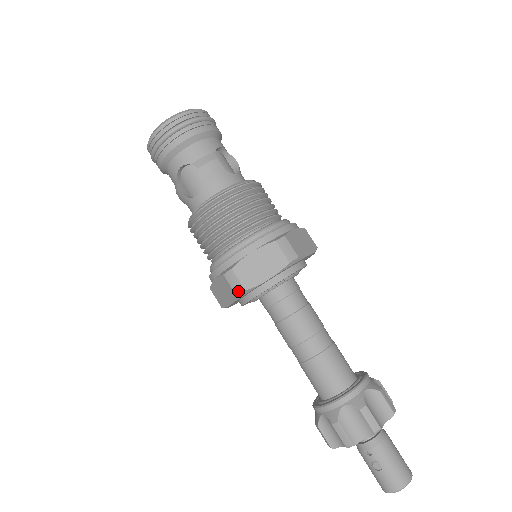
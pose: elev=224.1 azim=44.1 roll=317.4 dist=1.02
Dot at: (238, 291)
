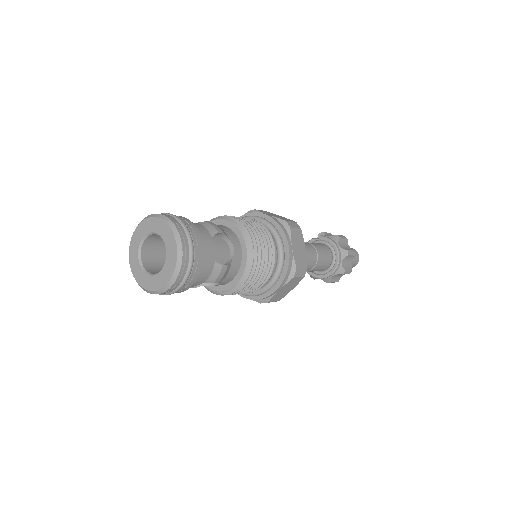
Dot at: occluded
